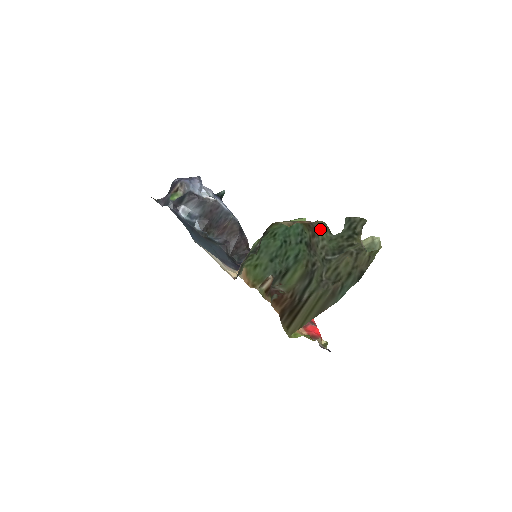
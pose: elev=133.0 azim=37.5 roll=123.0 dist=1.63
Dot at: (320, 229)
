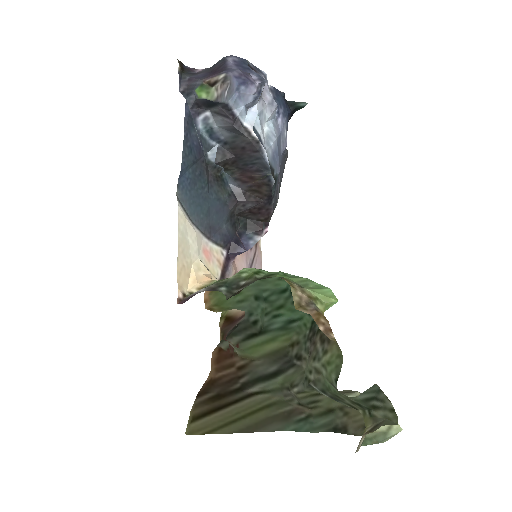
Dot at: (332, 352)
